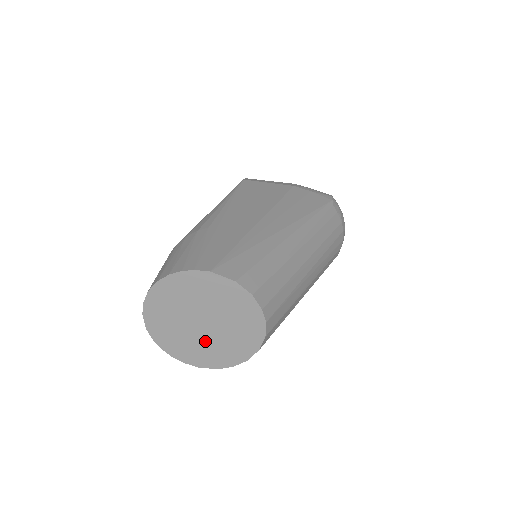
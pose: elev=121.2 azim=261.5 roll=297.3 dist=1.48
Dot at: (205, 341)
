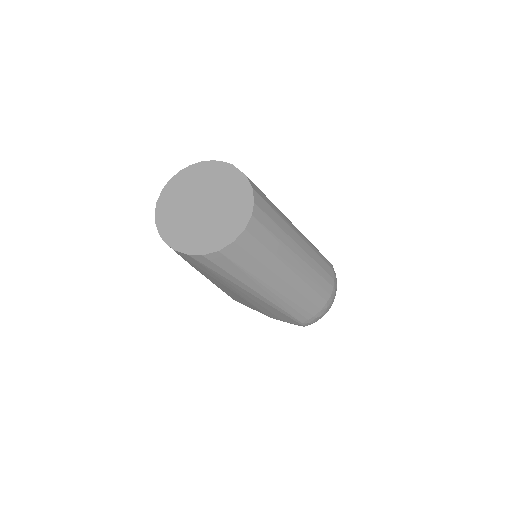
Dot at: (195, 223)
